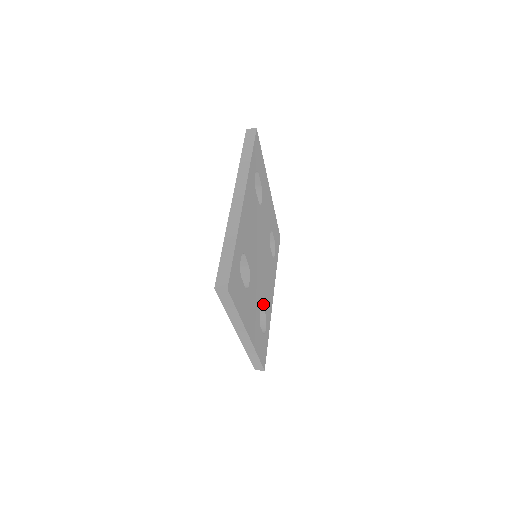
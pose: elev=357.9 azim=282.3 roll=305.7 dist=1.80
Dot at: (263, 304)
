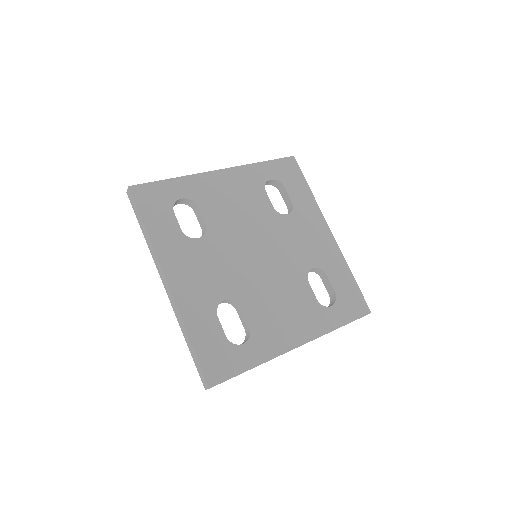
Dot at: (245, 307)
